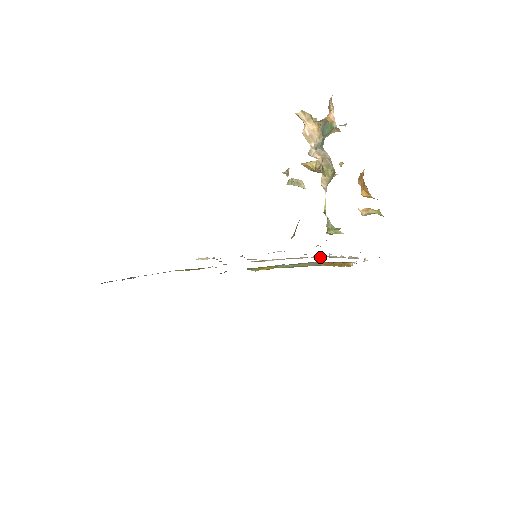
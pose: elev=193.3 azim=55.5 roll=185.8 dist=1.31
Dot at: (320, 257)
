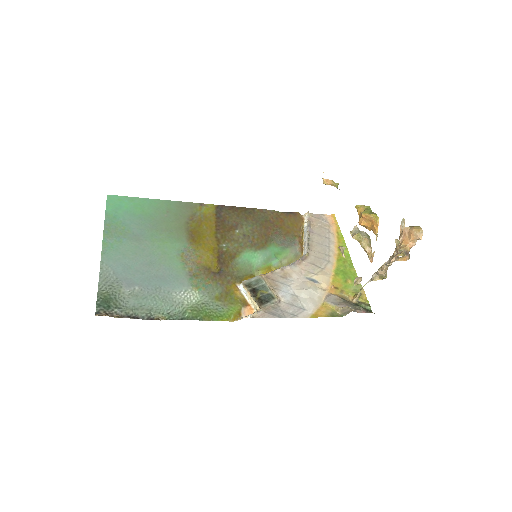
Dot at: (307, 256)
